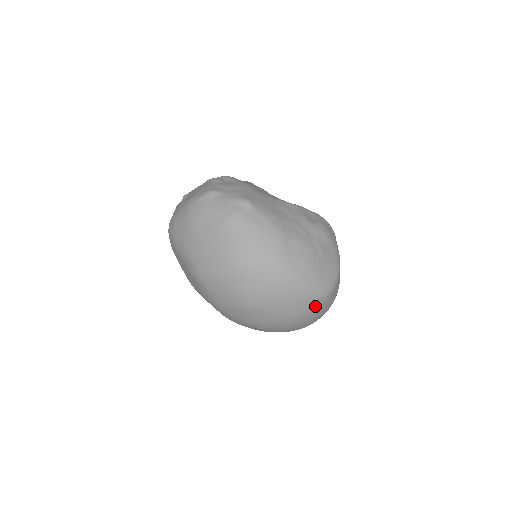
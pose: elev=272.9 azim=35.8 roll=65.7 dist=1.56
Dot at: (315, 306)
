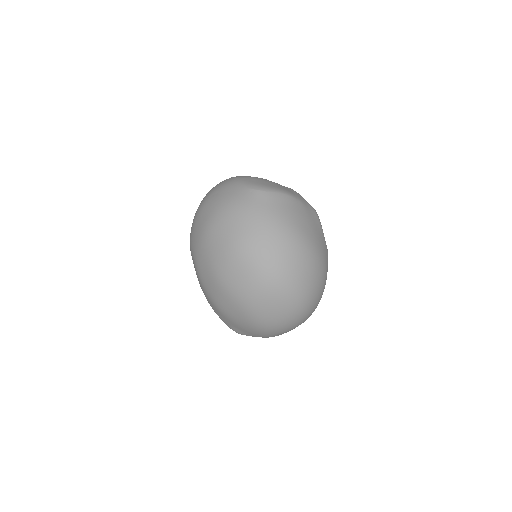
Dot at: (244, 197)
